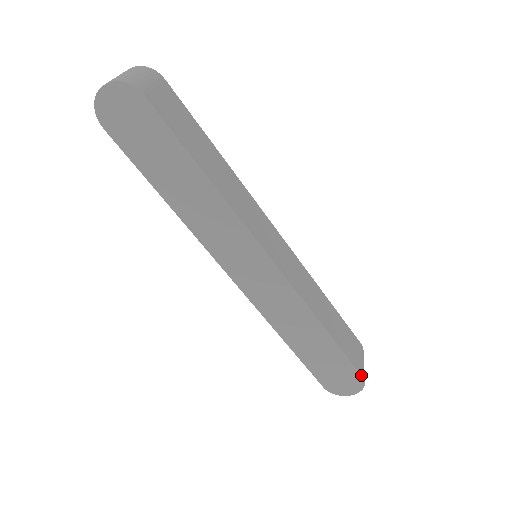
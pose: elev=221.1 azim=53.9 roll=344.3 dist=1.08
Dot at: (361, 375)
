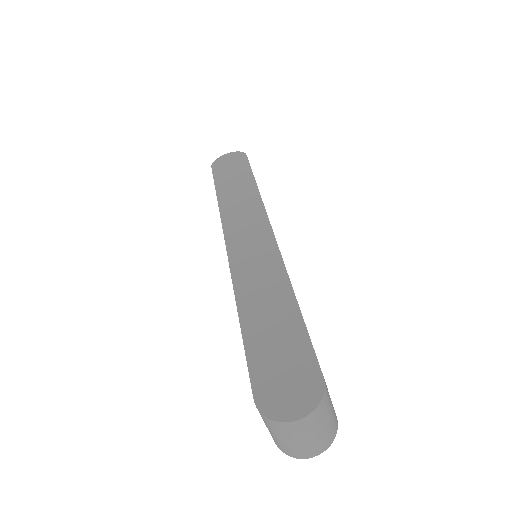
Dot at: (322, 374)
